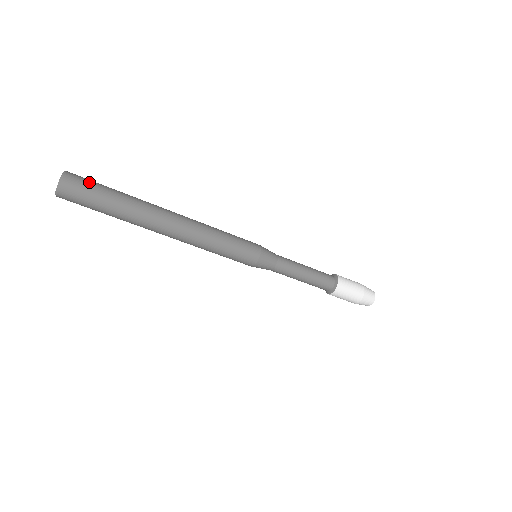
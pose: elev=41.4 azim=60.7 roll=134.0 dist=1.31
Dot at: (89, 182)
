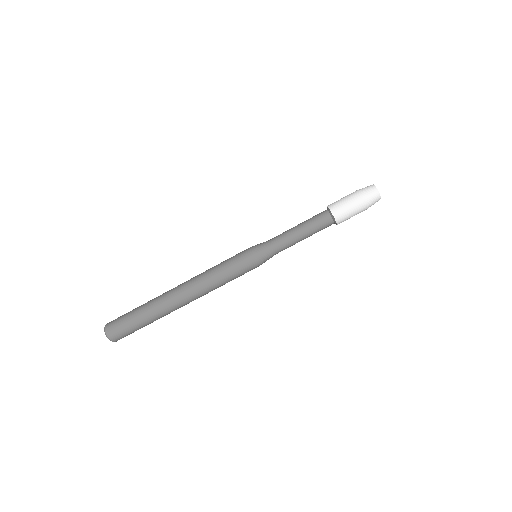
Dot at: (120, 320)
